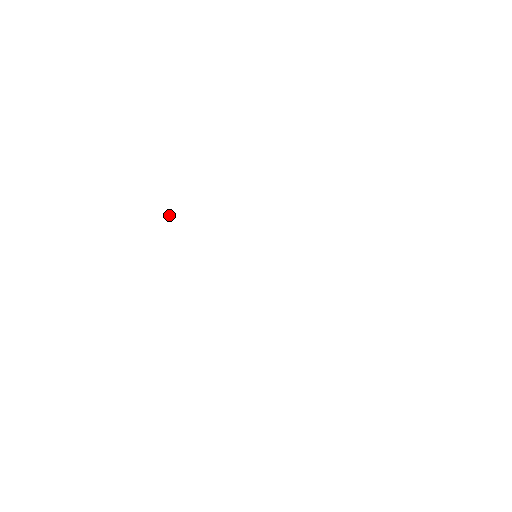
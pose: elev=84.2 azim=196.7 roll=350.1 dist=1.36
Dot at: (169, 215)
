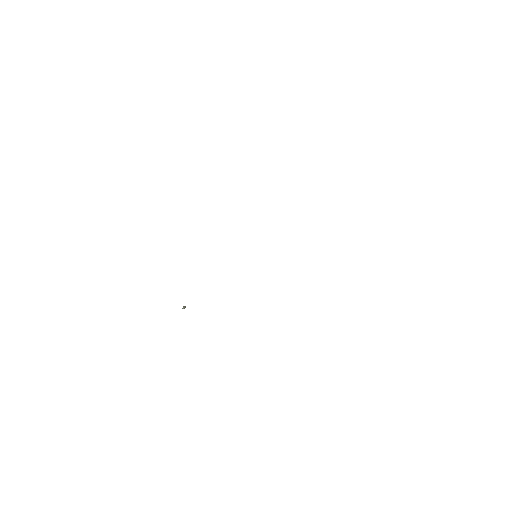
Dot at: (183, 307)
